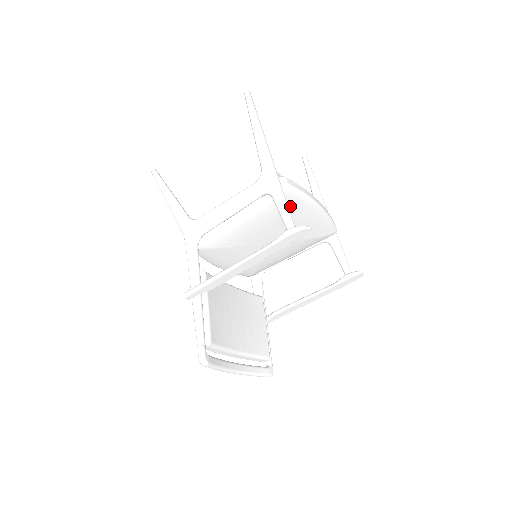
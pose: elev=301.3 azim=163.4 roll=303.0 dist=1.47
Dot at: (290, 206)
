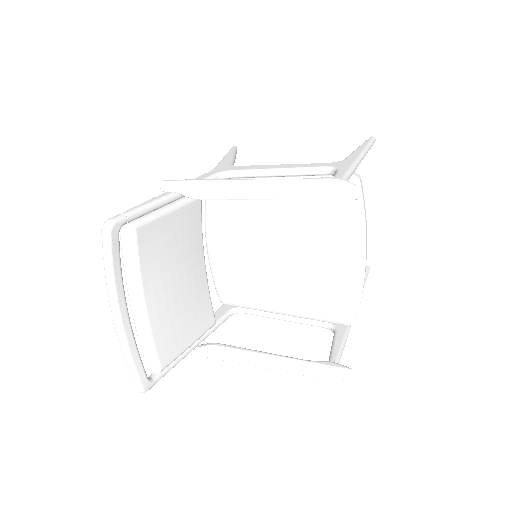
Dot at: (340, 215)
